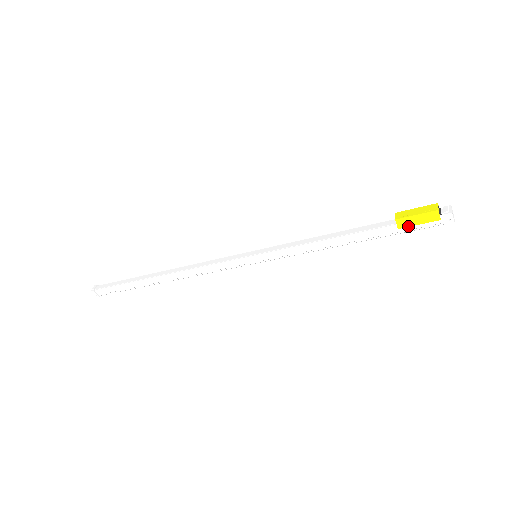
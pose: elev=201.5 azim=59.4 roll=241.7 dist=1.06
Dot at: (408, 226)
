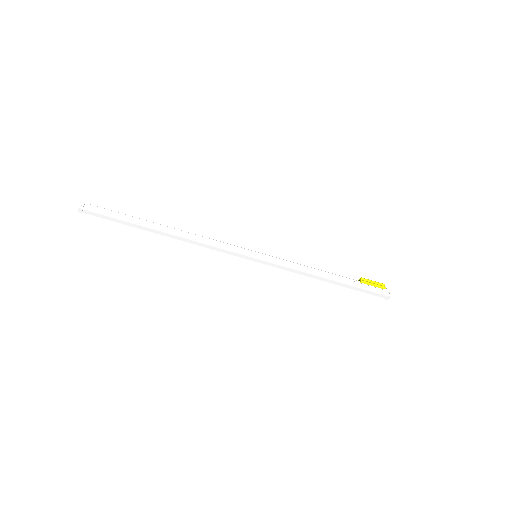
Dot at: (367, 283)
